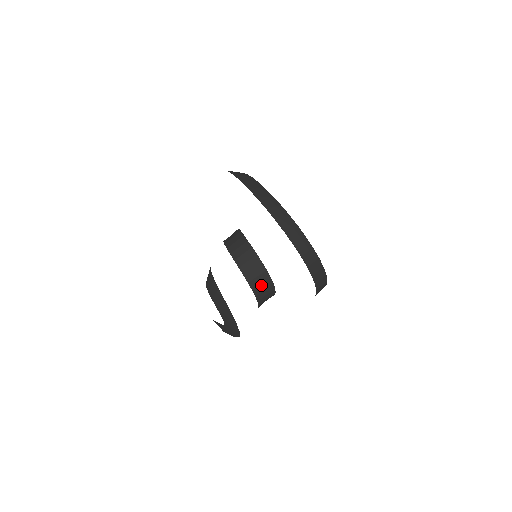
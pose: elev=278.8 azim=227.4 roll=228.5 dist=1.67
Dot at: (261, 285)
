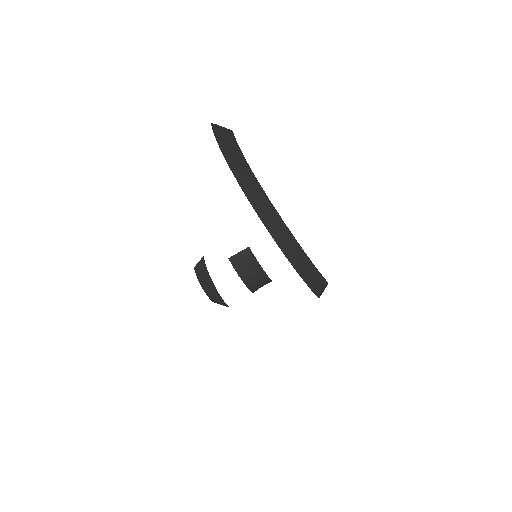
Dot at: occluded
